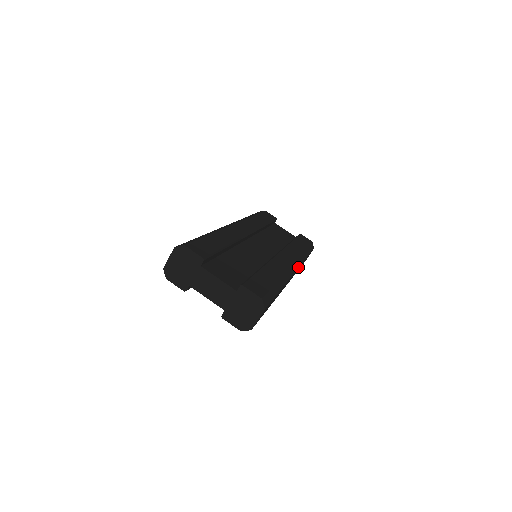
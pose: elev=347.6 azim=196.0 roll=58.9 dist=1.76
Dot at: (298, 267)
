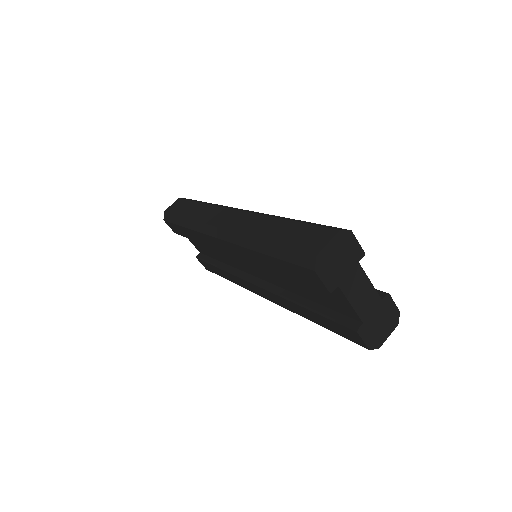
Dot at: occluded
